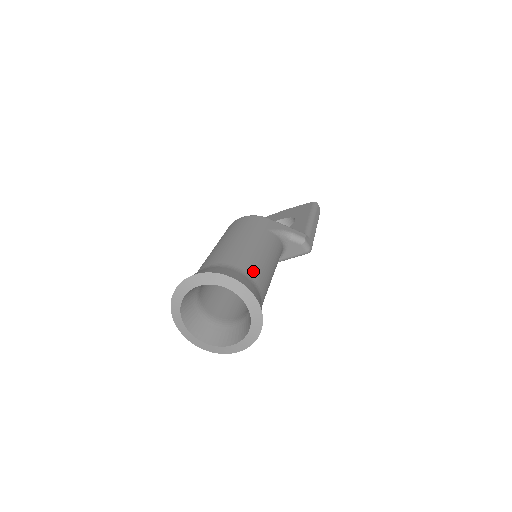
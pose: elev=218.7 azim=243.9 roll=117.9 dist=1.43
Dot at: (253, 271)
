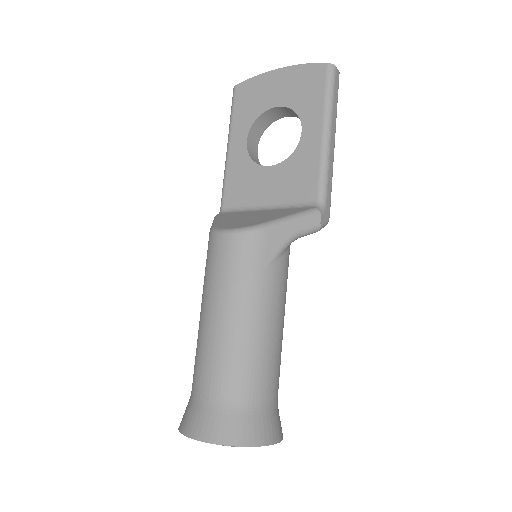
Dot at: (262, 387)
